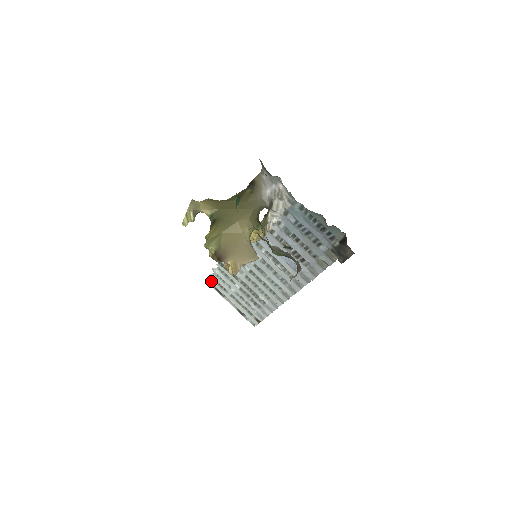
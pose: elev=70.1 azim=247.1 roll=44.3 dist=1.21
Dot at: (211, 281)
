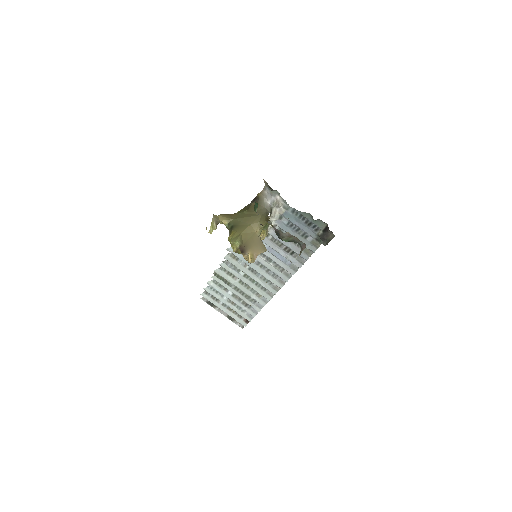
Dot at: (204, 295)
